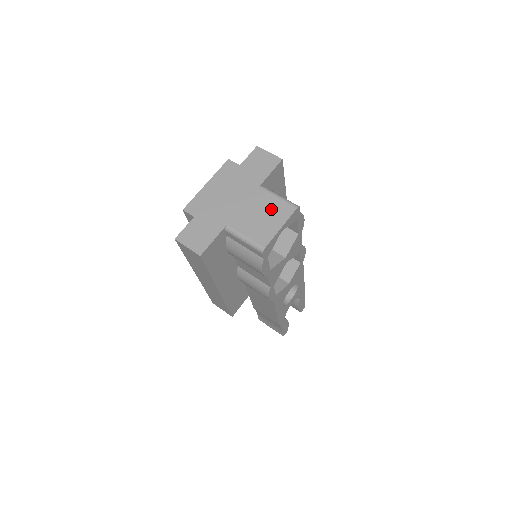
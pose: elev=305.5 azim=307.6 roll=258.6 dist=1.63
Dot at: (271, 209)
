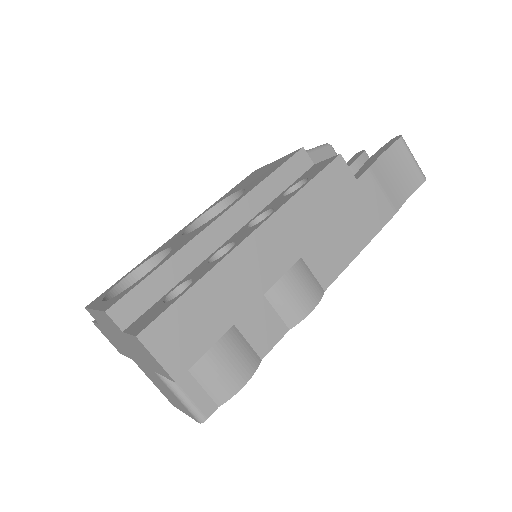
Dot at: (172, 396)
